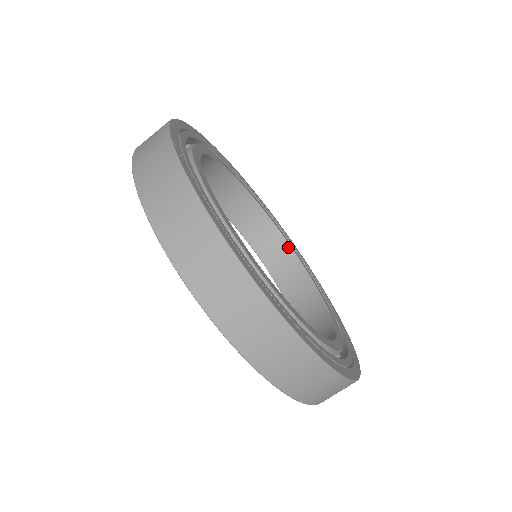
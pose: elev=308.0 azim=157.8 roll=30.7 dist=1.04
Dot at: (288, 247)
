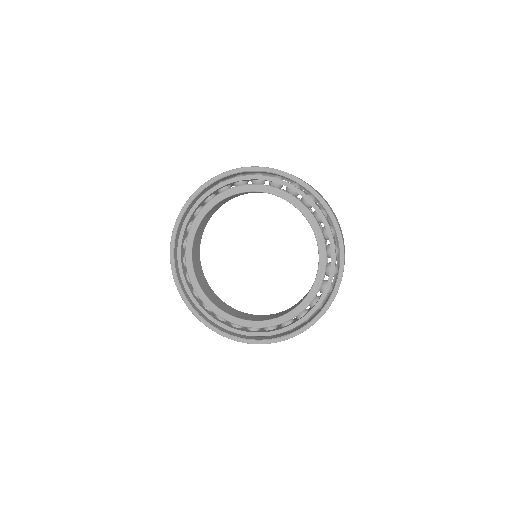
Dot at: (229, 306)
